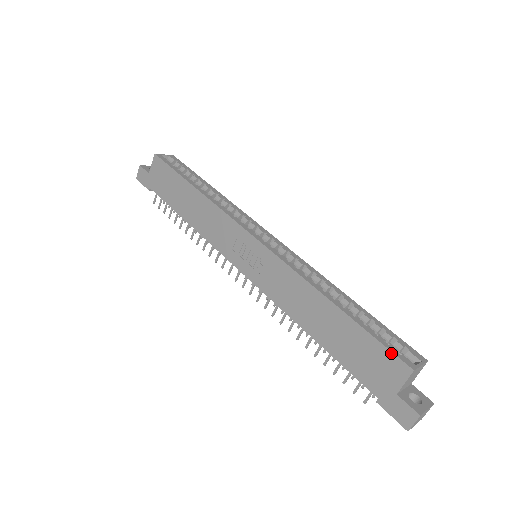
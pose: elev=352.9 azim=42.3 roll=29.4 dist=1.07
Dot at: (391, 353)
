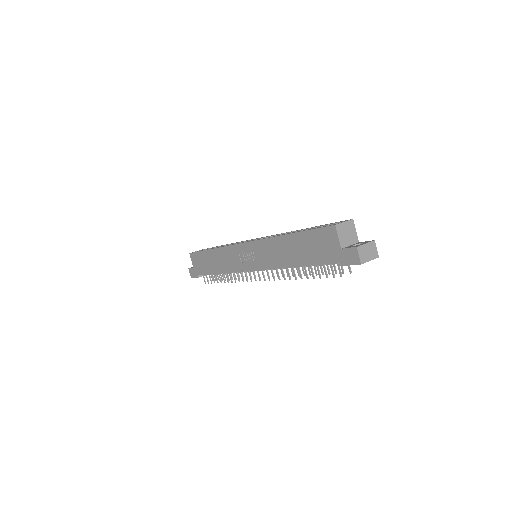
Dot at: (322, 228)
